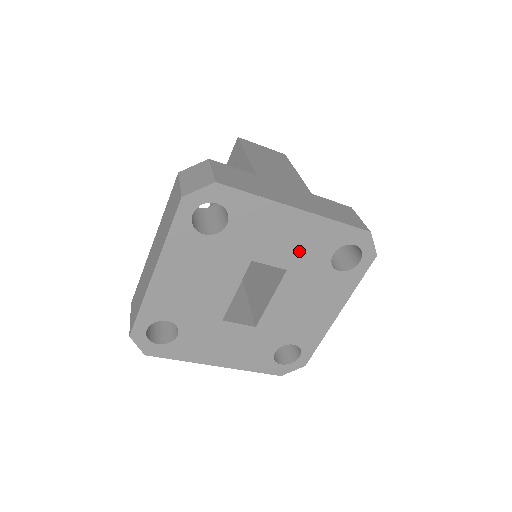
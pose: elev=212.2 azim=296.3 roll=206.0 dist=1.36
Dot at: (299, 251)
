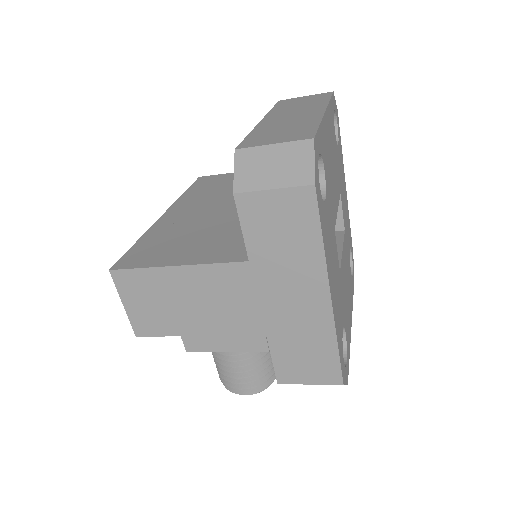
Dot at: (346, 222)
